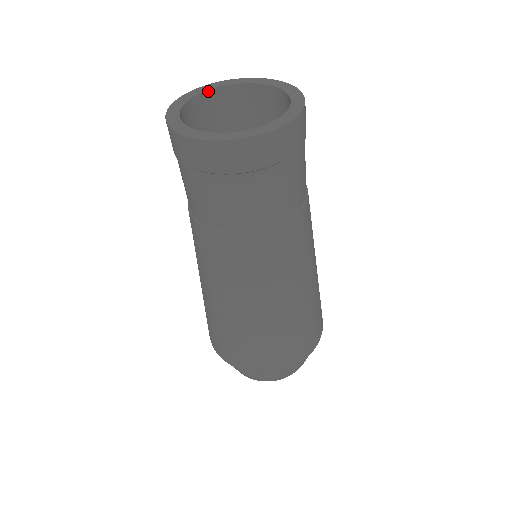
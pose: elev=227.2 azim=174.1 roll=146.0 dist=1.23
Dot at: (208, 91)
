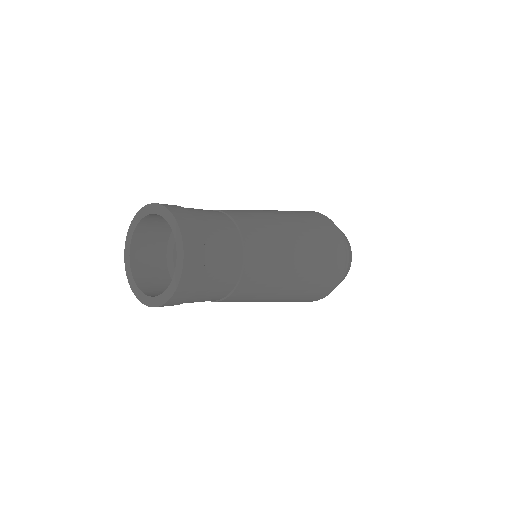
Dot at: (157, 214)
